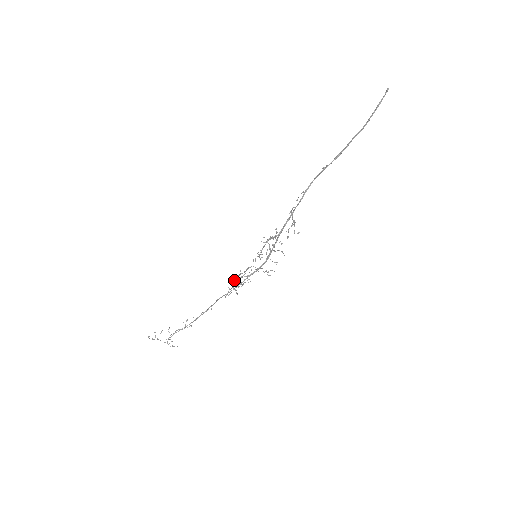
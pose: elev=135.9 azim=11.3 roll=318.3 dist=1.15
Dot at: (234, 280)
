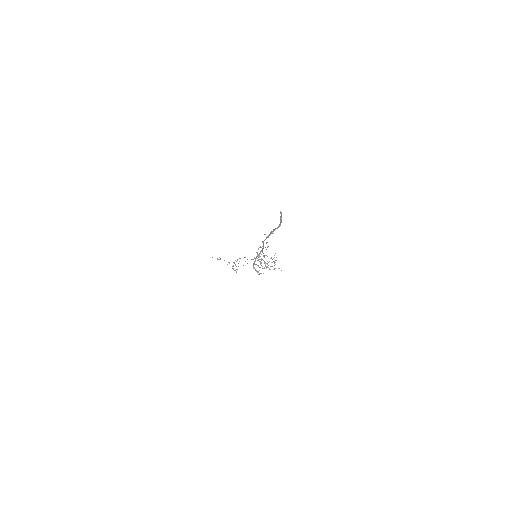
Dot at: (254, 268)
